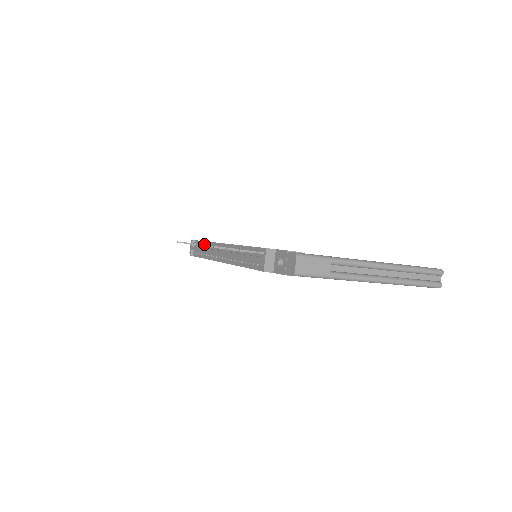
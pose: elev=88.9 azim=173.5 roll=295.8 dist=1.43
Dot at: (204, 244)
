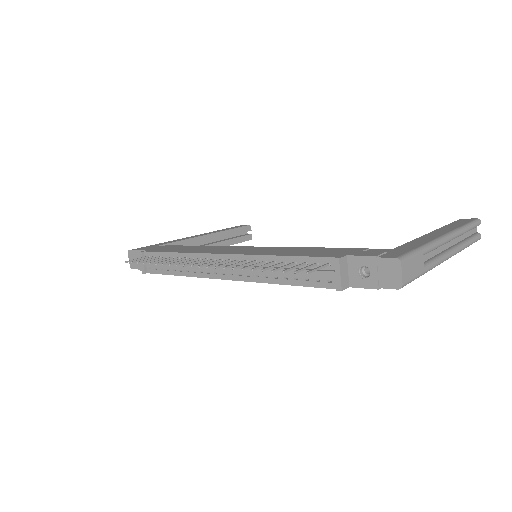
Dot at: (170, 256)
